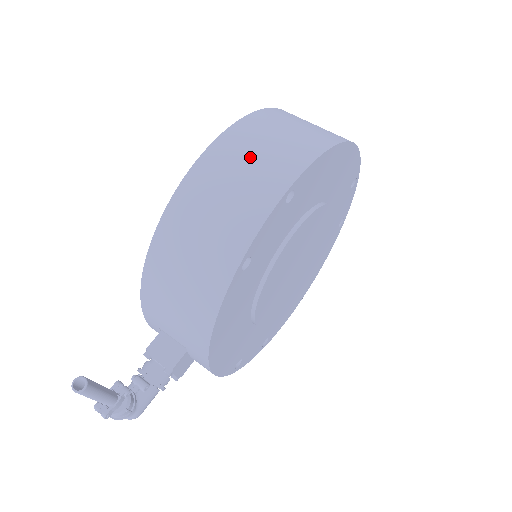
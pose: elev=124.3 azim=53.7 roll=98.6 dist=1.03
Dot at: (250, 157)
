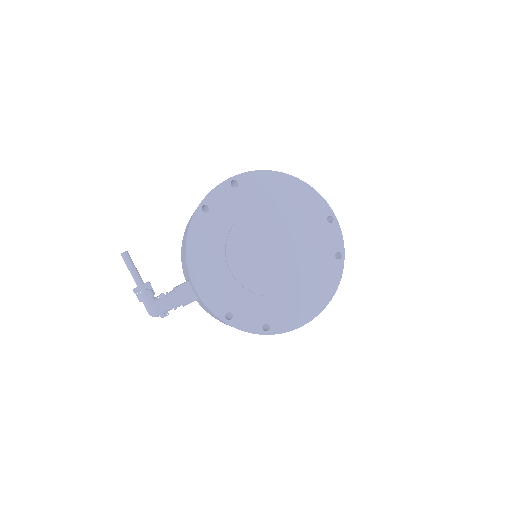
Dot at: occluded
